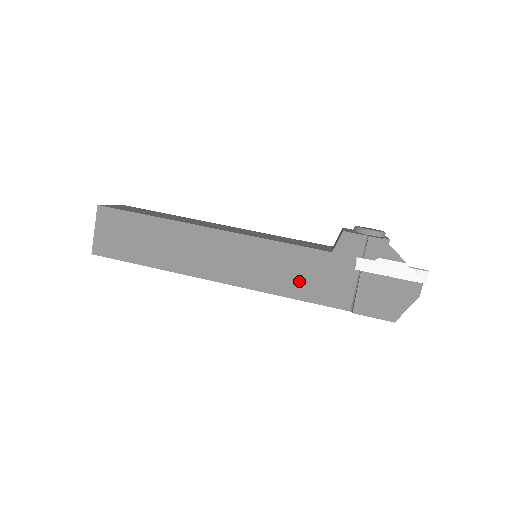
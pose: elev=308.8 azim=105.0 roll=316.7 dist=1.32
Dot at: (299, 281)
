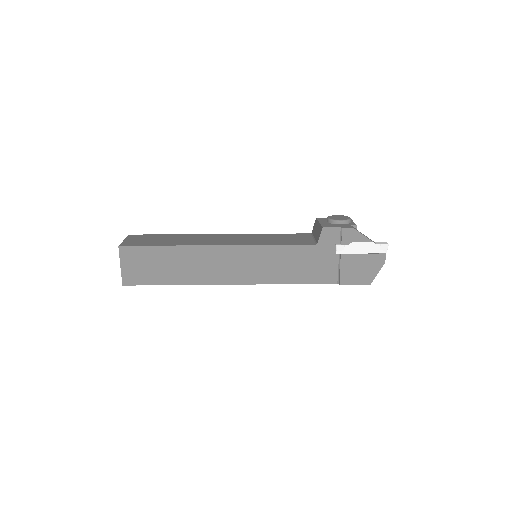
Dot at: (296, 270)
